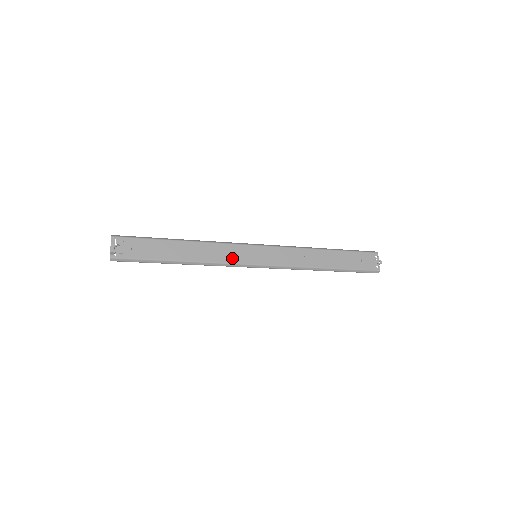
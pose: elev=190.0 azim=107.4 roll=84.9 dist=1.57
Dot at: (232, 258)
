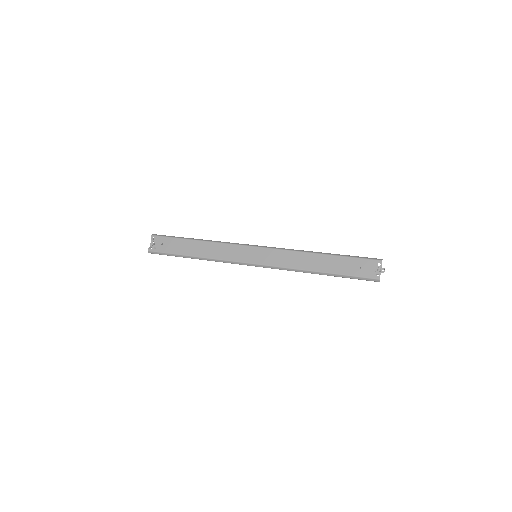
Dot at: (233, 256)
